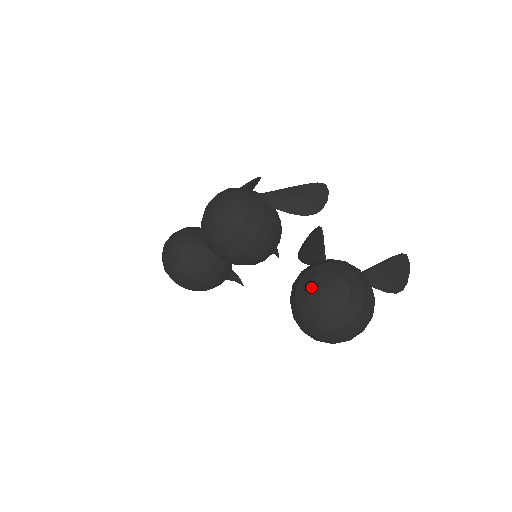
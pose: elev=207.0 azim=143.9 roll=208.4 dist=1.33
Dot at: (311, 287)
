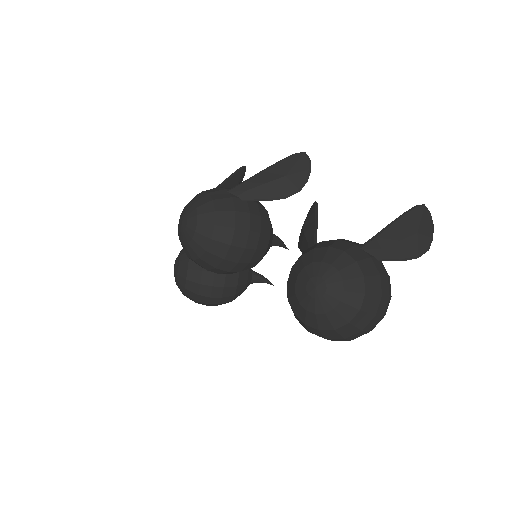
Dot at: (298, 284)
